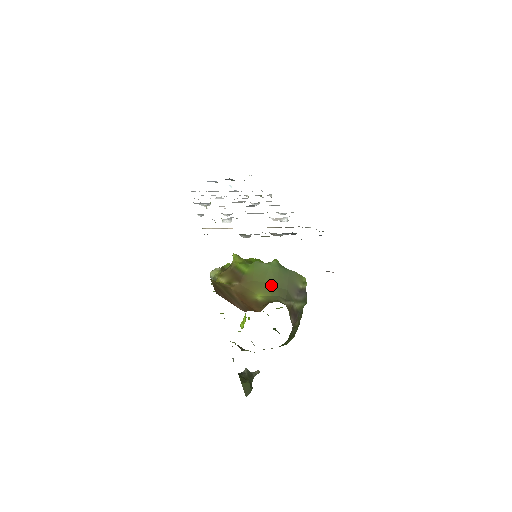
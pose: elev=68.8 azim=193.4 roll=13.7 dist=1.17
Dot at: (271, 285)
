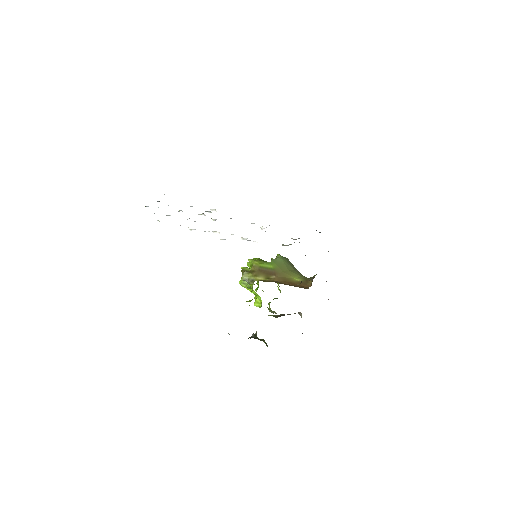
Dot at: (292, 270)
